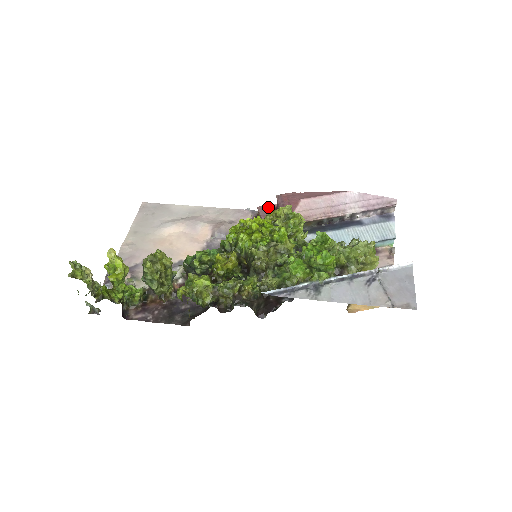
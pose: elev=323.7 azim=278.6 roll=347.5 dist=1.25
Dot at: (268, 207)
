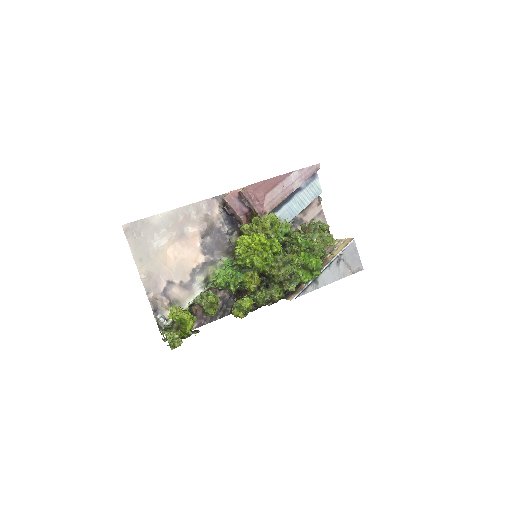
Dot at: (233, 197)
